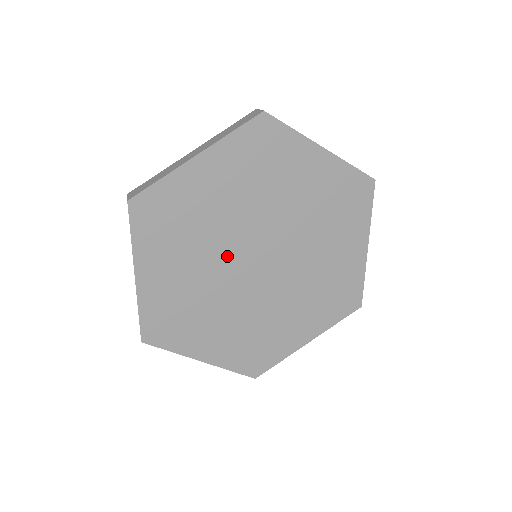
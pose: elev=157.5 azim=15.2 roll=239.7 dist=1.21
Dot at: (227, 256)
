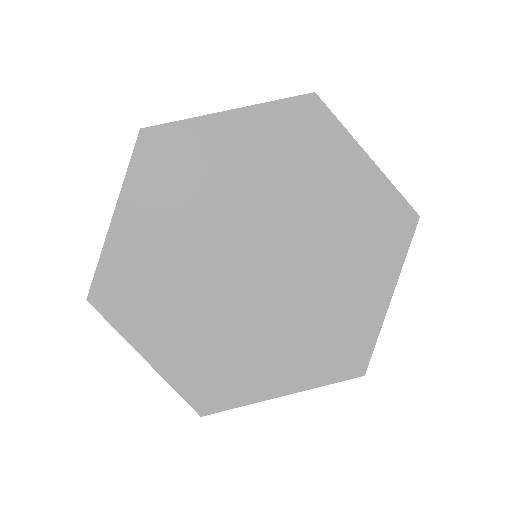
Dot at: (222, 236)
